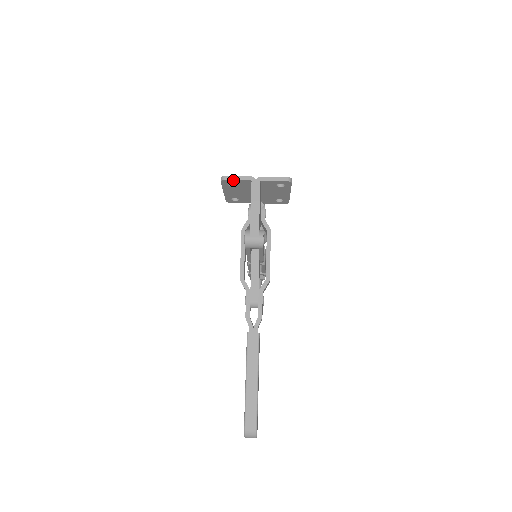
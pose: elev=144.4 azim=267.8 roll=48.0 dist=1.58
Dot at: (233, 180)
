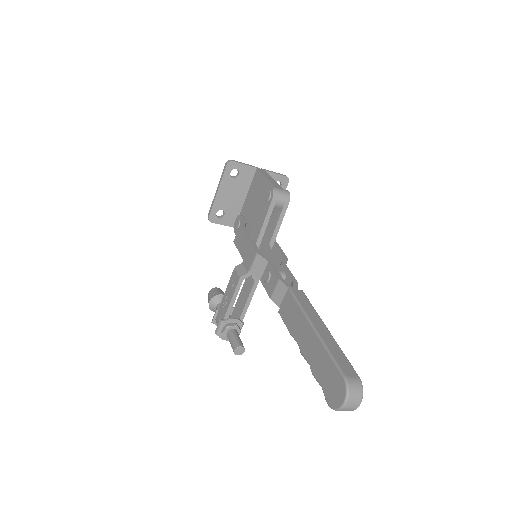
Dot at: (240, 164)
